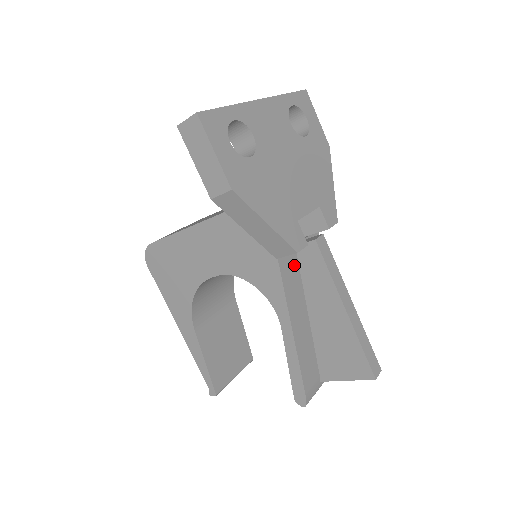
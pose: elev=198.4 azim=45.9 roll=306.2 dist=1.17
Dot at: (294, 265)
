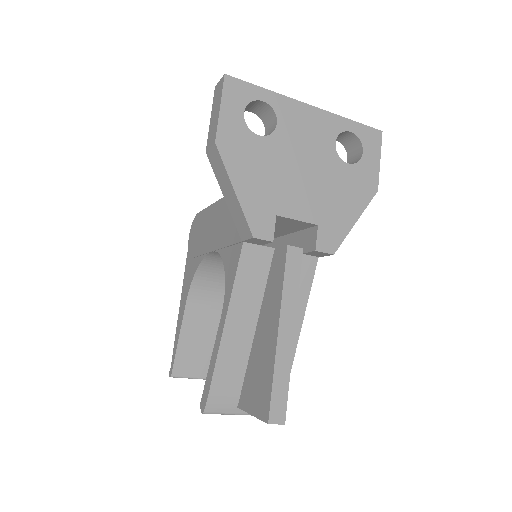
Dot at: (263, 264)
